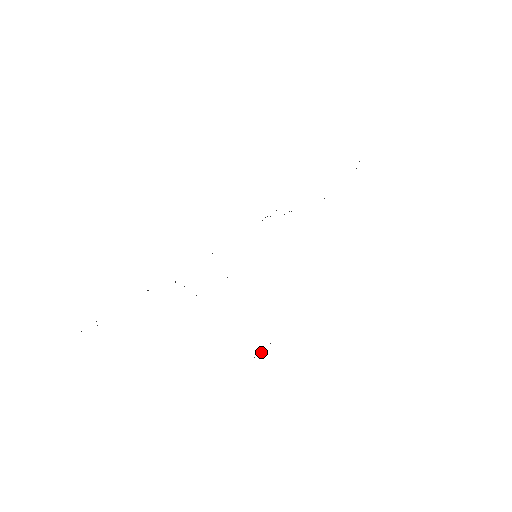
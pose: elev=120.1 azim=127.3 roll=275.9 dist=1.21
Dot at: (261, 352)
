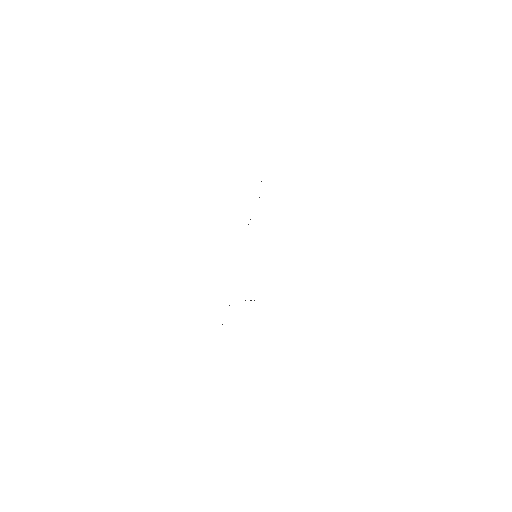
Dot at: occluded
